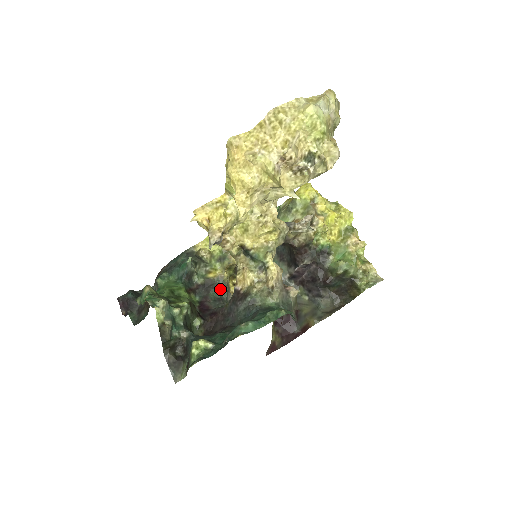
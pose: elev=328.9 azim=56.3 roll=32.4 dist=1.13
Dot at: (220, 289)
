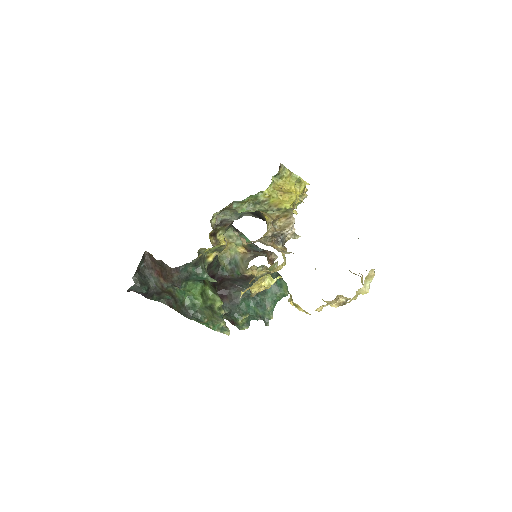
Dot at: (216, 259)
